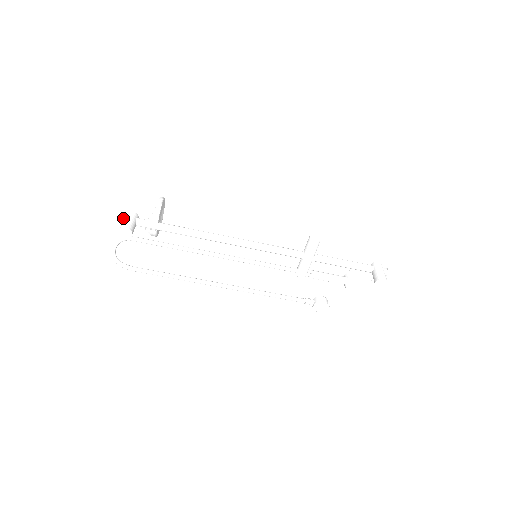
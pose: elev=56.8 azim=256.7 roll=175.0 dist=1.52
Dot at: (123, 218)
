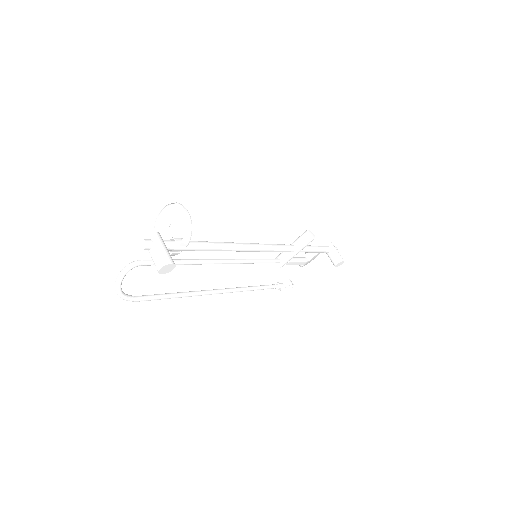
Dot at: (151, 245)
